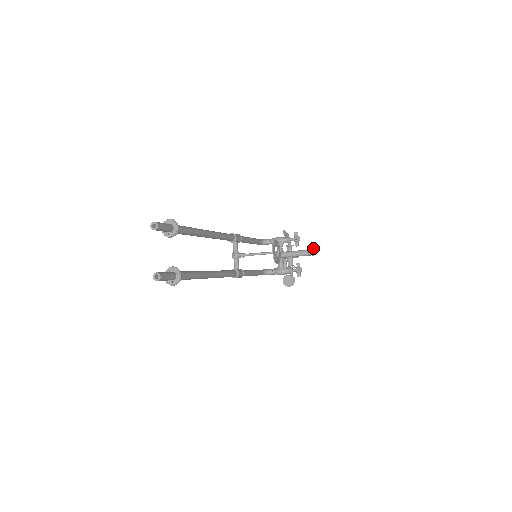
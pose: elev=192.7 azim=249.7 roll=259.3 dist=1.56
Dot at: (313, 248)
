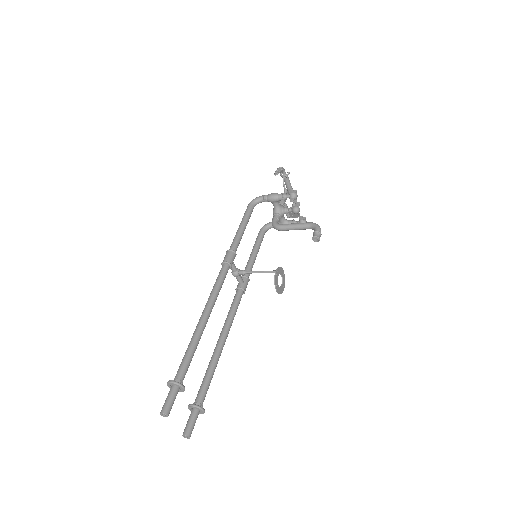
Dot at: (317, 236)
